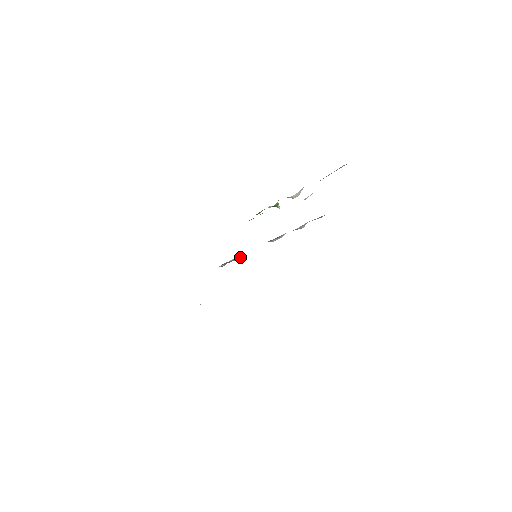
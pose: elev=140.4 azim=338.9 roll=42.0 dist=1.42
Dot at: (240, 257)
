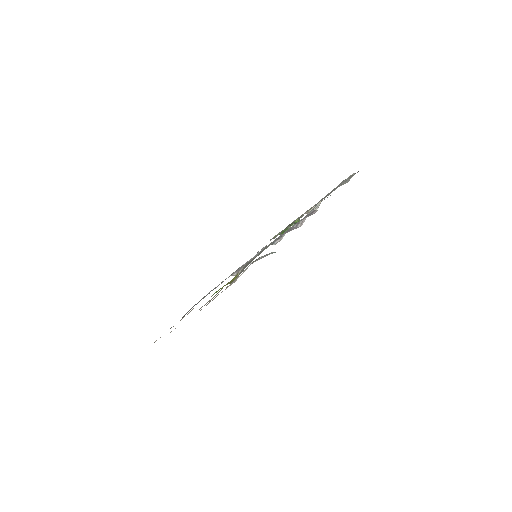
Dot at: occluded
